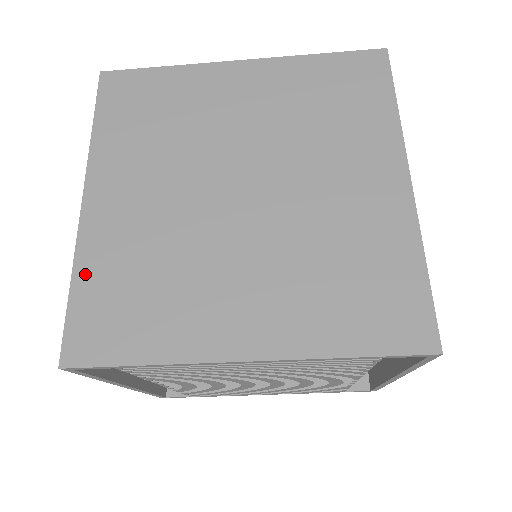
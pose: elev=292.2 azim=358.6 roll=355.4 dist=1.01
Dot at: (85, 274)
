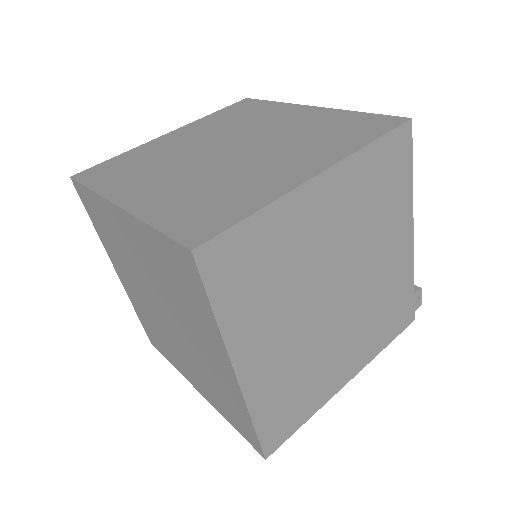
Dot at: (137, 311)
